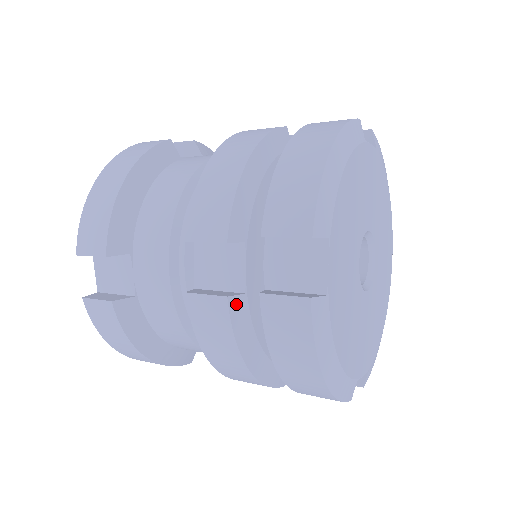
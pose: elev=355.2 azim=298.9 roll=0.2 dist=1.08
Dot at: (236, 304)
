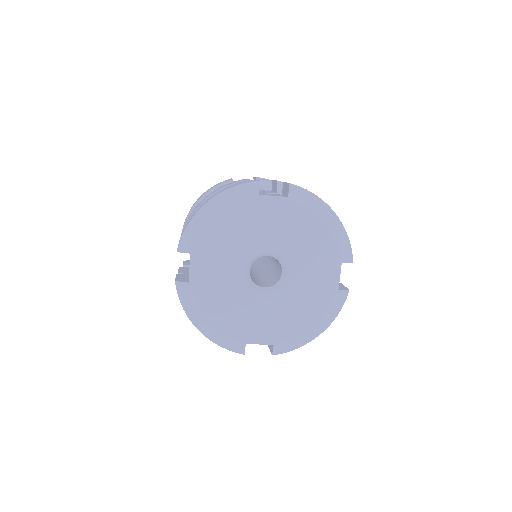
Dot at: occluded
